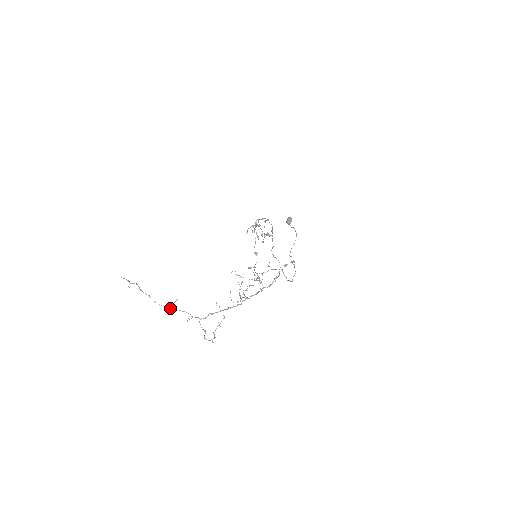
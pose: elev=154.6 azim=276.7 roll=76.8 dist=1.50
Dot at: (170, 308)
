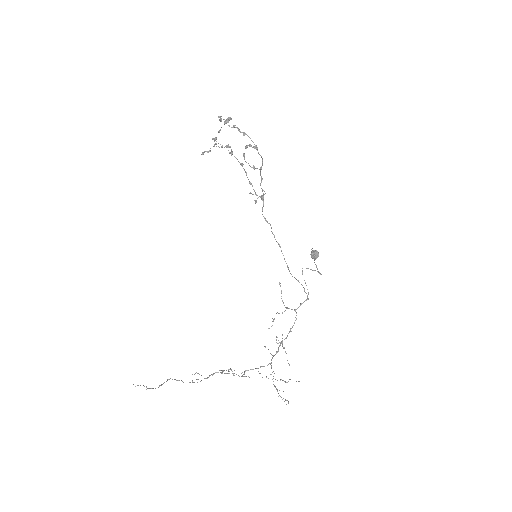
Dot at: occluded
